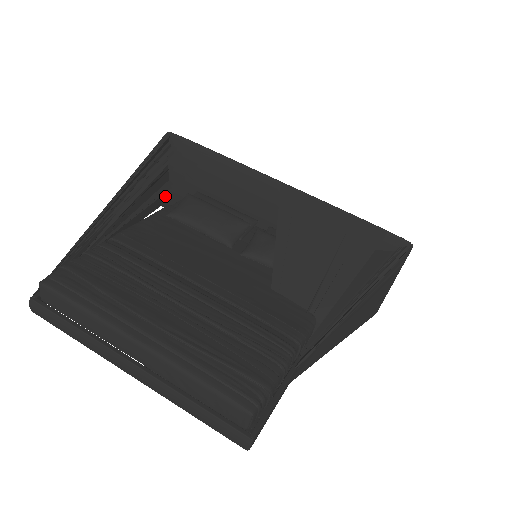
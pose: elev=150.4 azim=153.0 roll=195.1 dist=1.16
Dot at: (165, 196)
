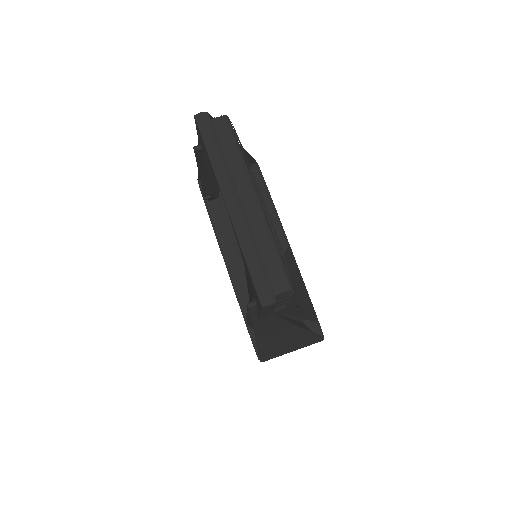
Dot at: occluded
